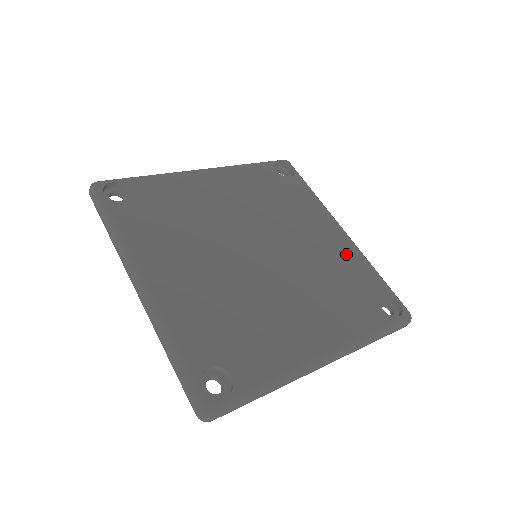
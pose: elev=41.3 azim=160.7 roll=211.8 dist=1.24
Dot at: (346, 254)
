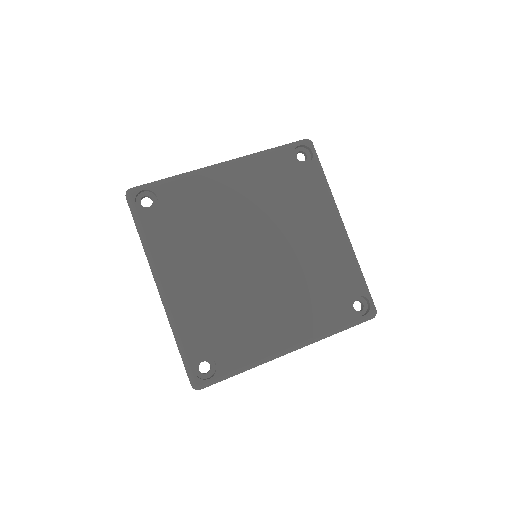
Dot at: (336, 254)
